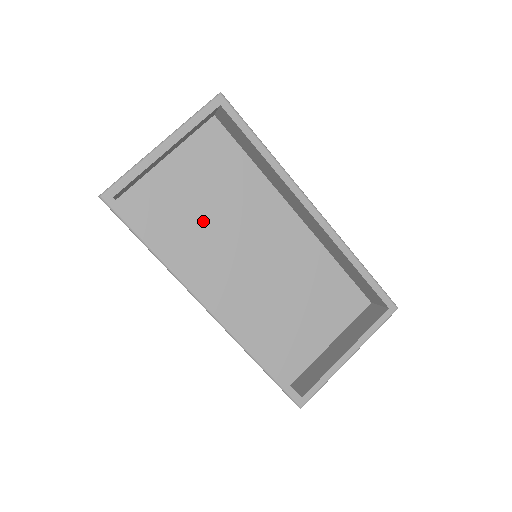
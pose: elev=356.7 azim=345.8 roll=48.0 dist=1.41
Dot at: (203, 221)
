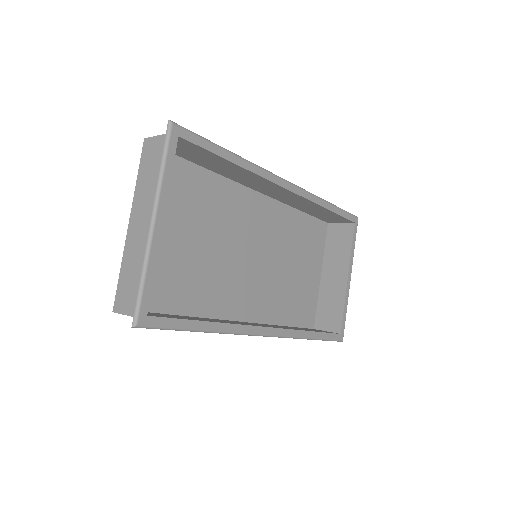
Dot at: (199, 260)
